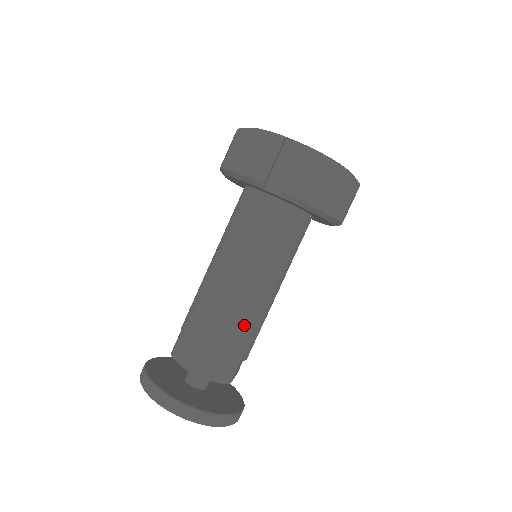
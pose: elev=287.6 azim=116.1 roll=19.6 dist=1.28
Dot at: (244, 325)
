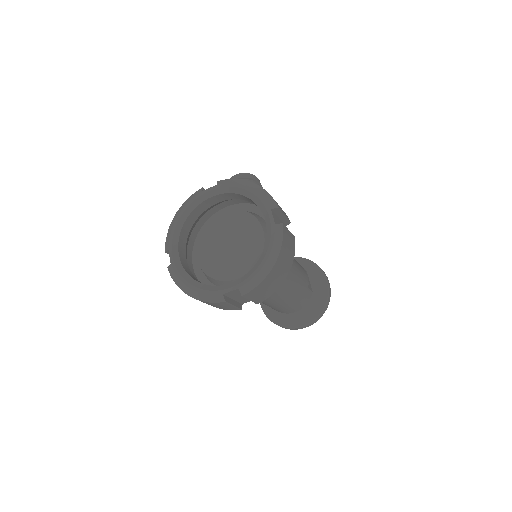
Dot at: (296, 293)
